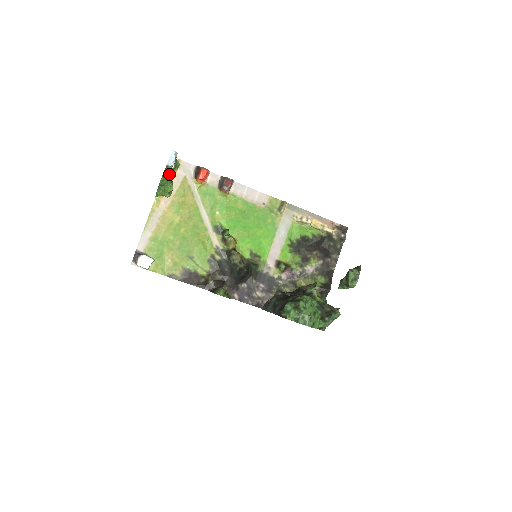
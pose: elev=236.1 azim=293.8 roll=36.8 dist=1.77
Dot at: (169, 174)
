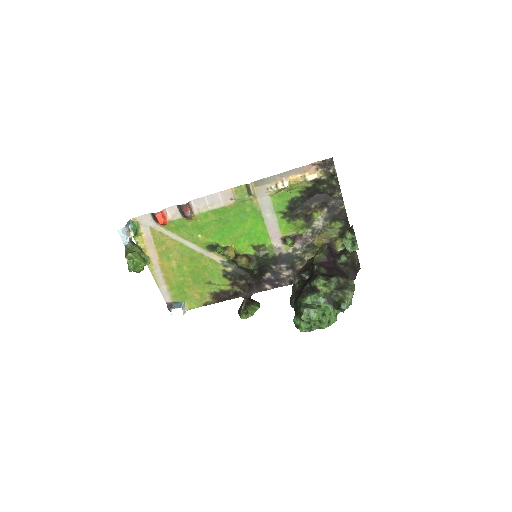
Dot at: (130, 257)
